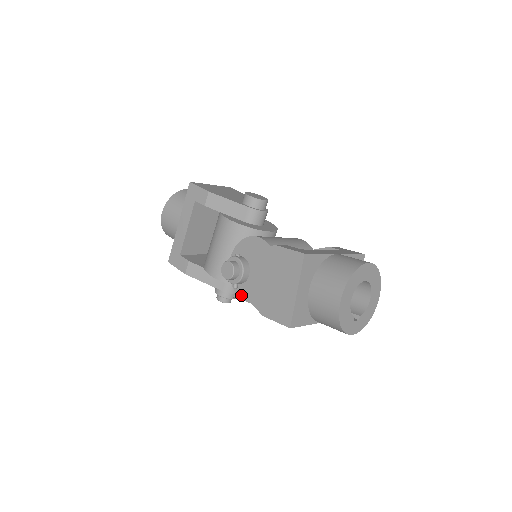
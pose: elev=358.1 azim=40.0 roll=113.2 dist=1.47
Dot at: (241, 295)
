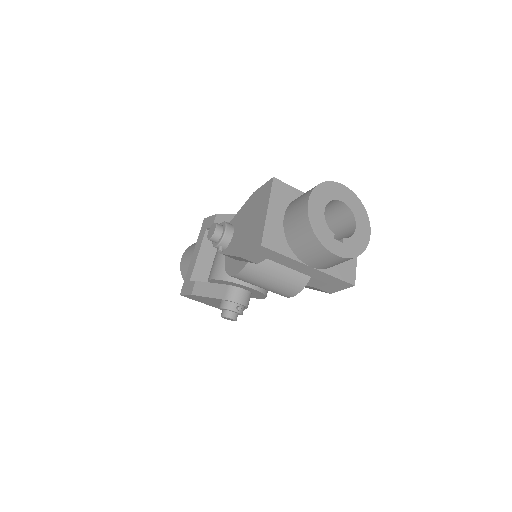
Dot at: (232, 273)
